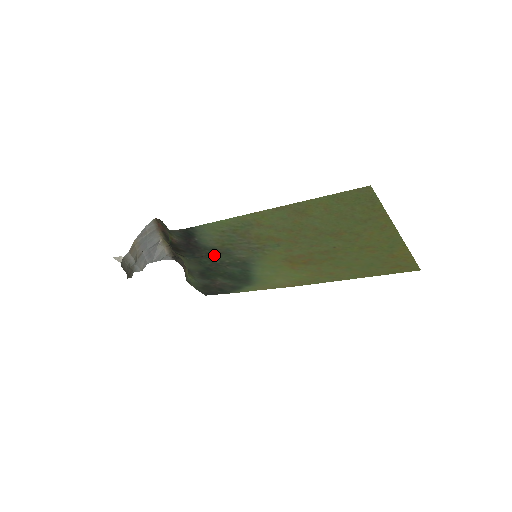
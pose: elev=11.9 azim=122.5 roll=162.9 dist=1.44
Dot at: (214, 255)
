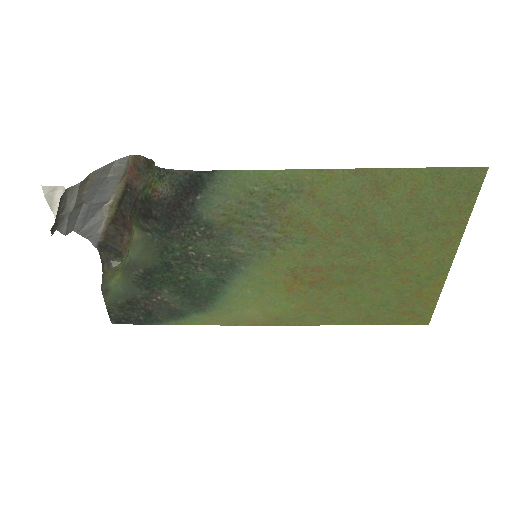
Dot at: (198, 239)
